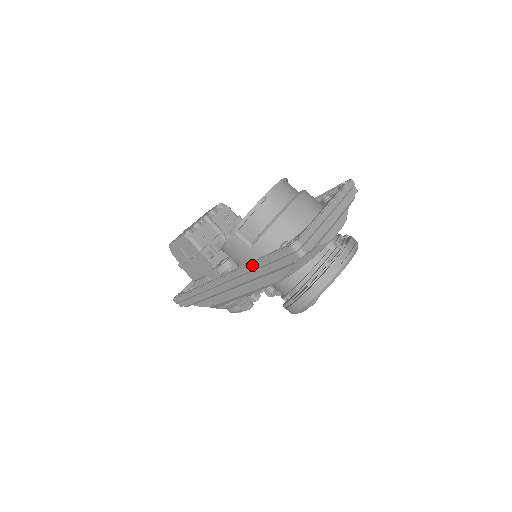
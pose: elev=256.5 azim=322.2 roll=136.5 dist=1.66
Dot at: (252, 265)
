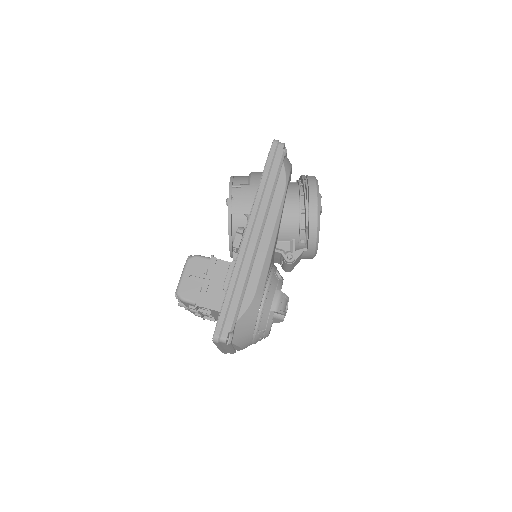
Dot at: (260, 184)
